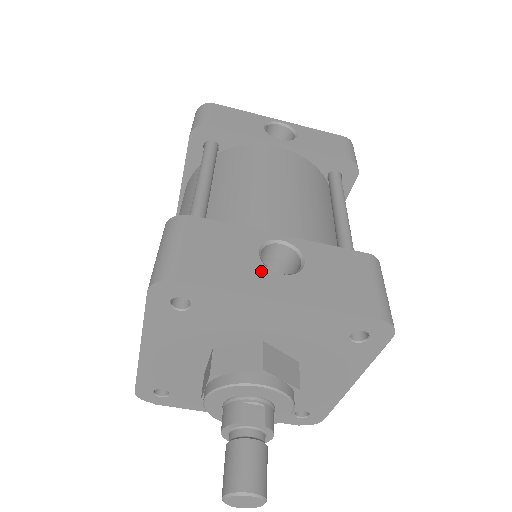
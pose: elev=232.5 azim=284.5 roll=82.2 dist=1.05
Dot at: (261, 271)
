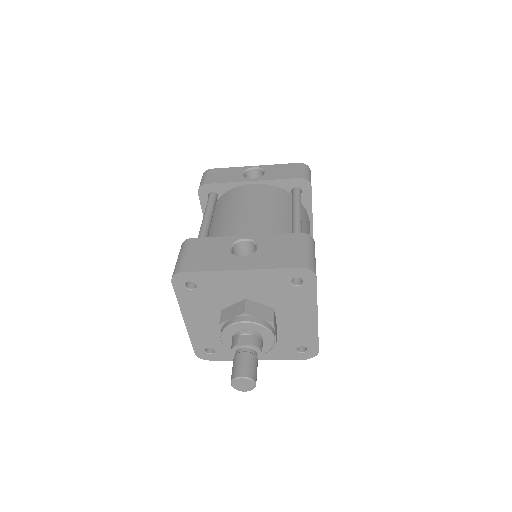
Dot at: (230, 257)
